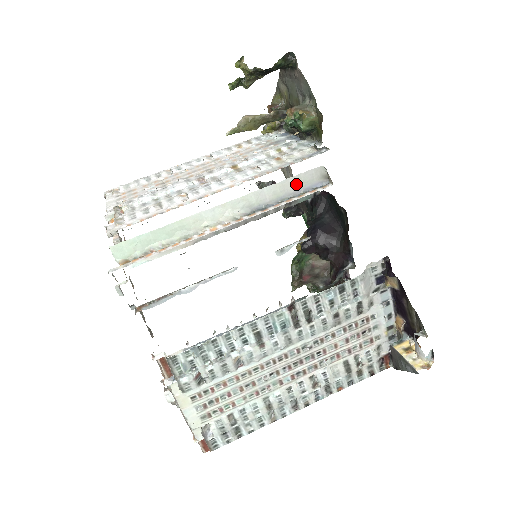
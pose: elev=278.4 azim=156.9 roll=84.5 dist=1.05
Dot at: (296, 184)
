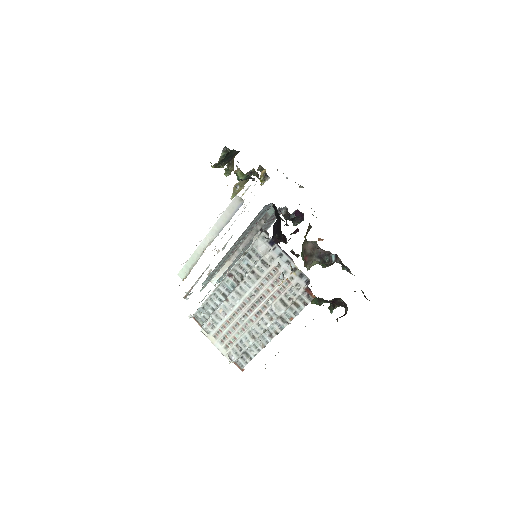
Dot at: (230, 211)
